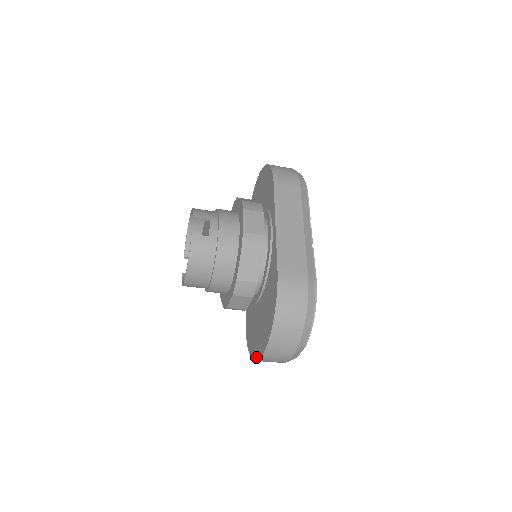
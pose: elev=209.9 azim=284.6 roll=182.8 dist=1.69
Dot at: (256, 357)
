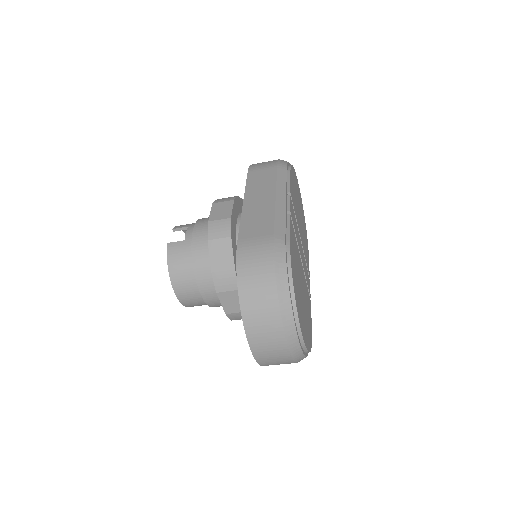
Dot at: occluded
